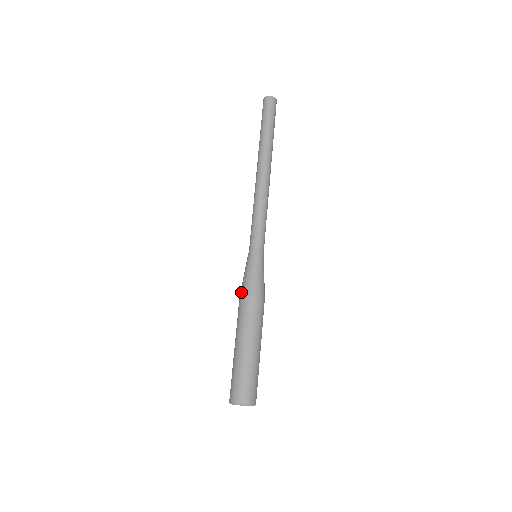
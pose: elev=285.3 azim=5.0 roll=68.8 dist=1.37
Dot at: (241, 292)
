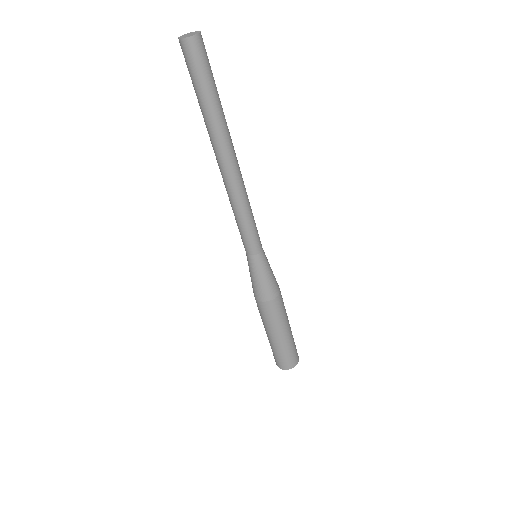
Dot at: (258, 298)
